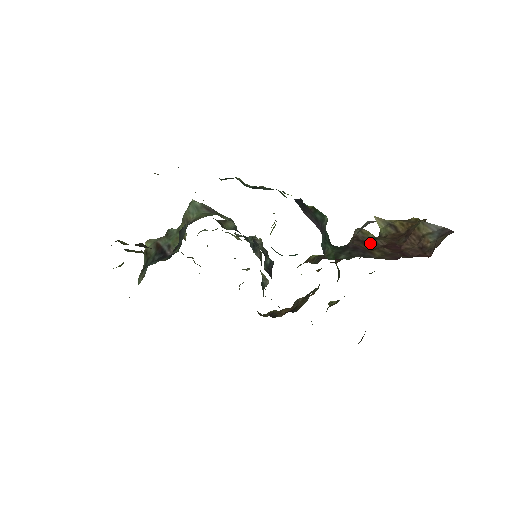
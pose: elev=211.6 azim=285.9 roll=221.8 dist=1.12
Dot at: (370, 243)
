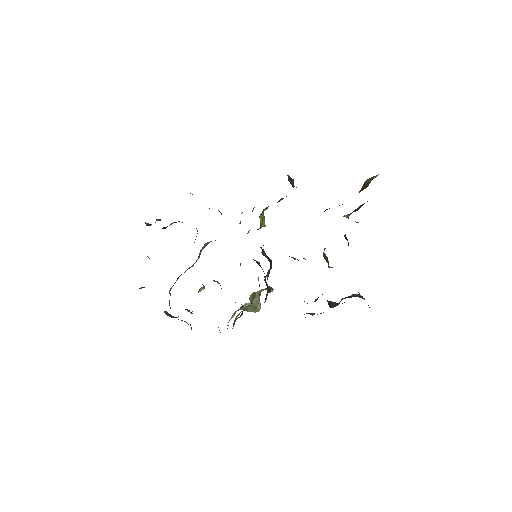
Dot at: occluded
